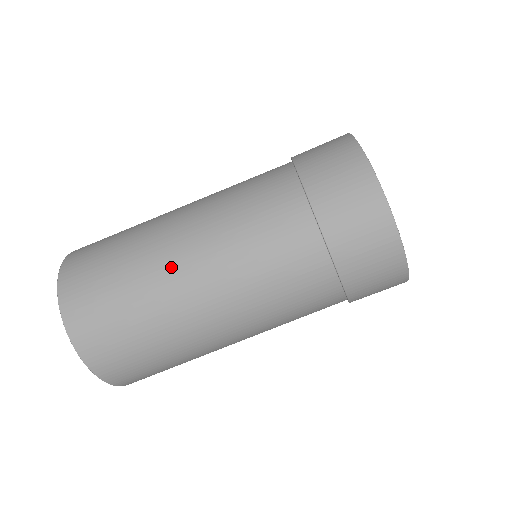
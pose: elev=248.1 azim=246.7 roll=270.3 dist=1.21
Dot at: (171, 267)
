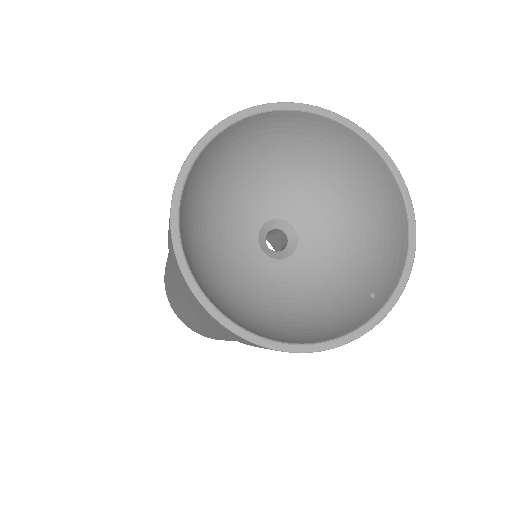
Dot at: occluded
